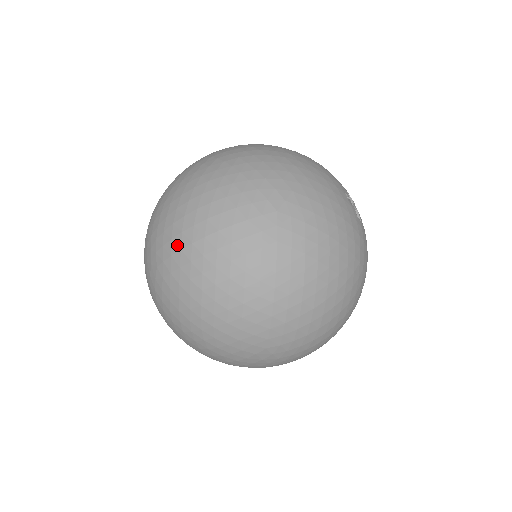
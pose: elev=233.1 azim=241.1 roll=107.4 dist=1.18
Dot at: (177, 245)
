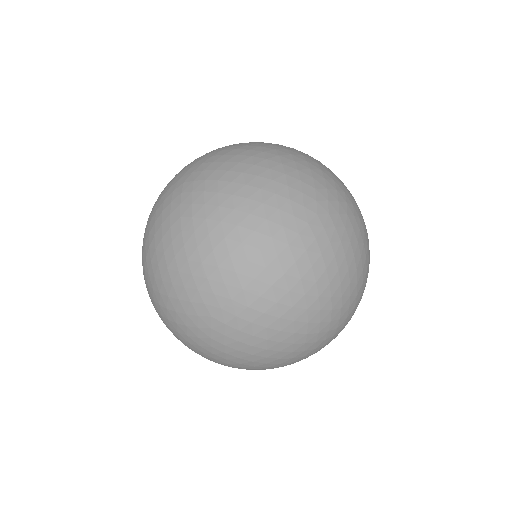
Dot at: (235, 287)
